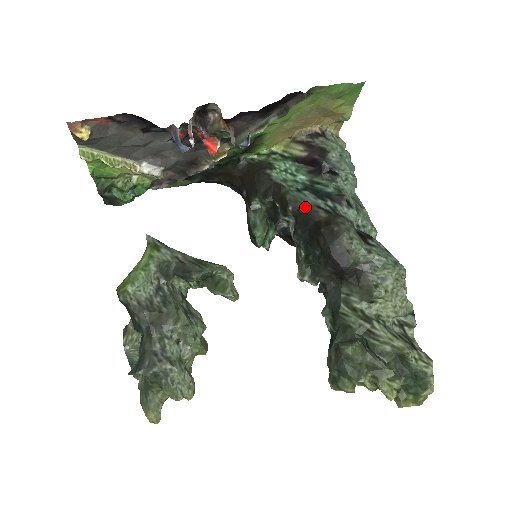
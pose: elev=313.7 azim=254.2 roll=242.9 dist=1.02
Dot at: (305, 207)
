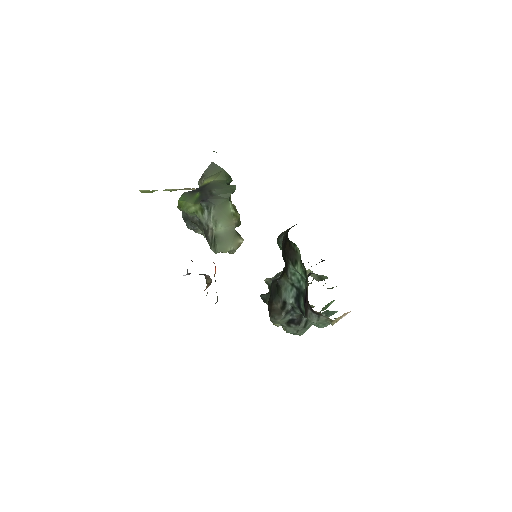
Dot at: (280, 293)
